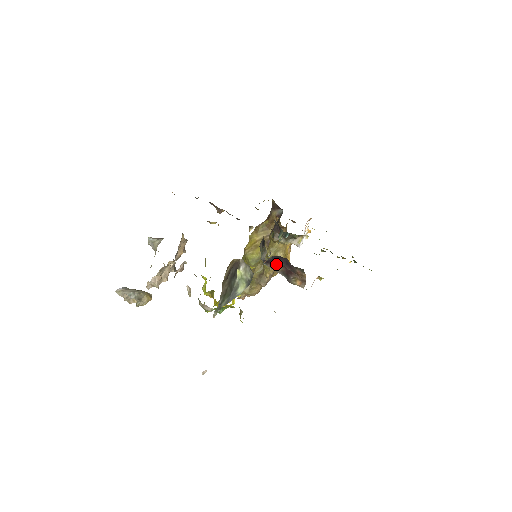
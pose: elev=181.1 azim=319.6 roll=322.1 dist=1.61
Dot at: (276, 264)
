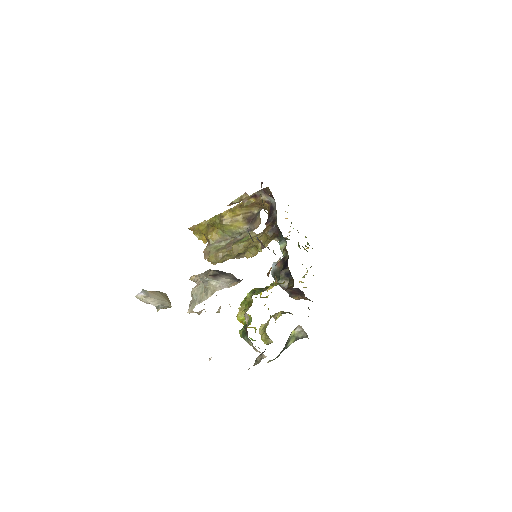
Dot at: occluded
